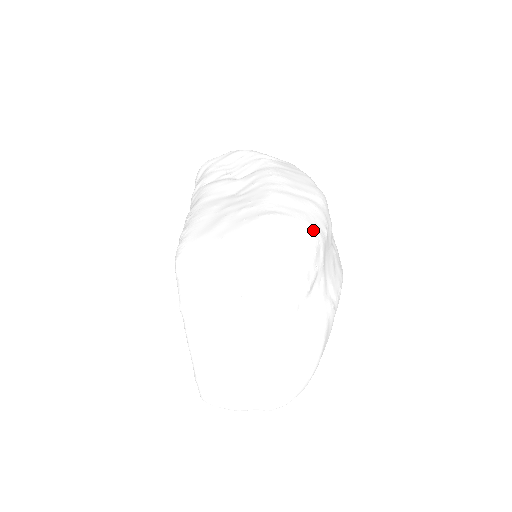
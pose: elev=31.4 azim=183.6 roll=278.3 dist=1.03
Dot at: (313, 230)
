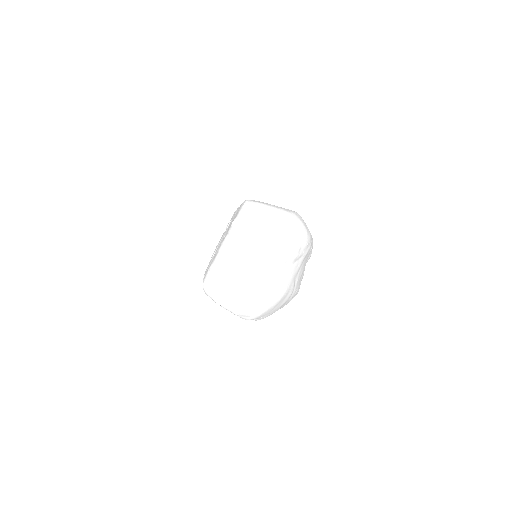
Dot at: occluded
